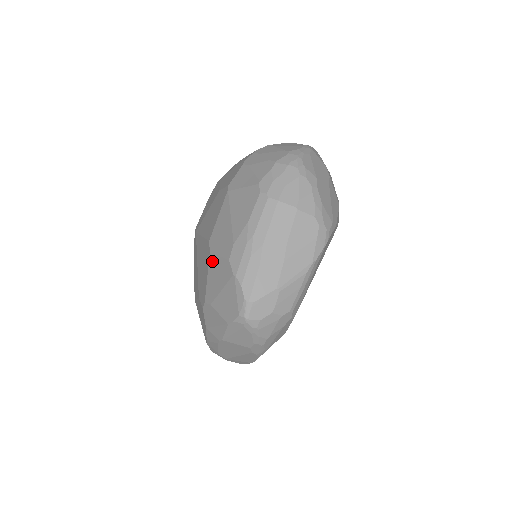
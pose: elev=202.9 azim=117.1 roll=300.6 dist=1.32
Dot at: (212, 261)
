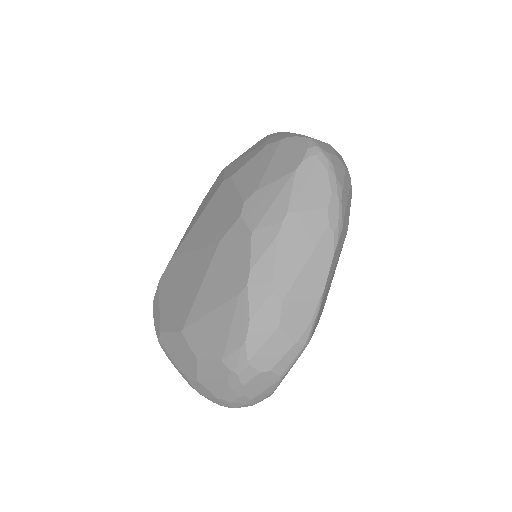
Dot at: (239, 174)
